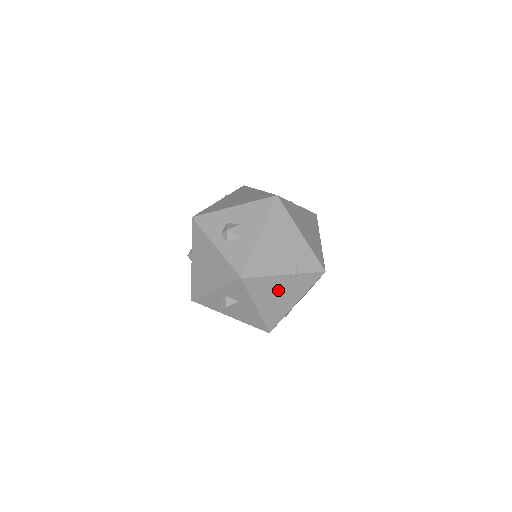
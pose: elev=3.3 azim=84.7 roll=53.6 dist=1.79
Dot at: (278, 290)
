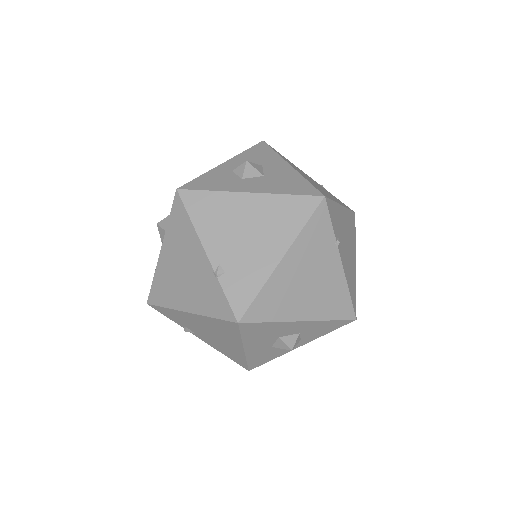
Dot at: occluded
